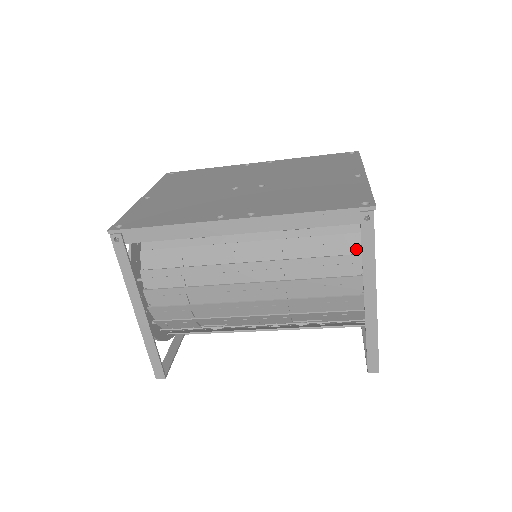
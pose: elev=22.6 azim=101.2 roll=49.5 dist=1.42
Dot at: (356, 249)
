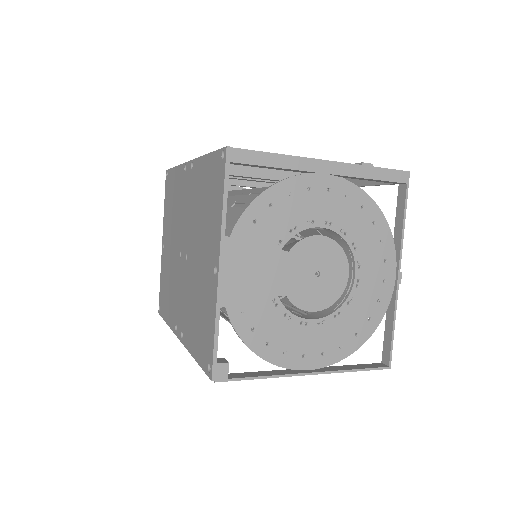
Dot at: occluded
